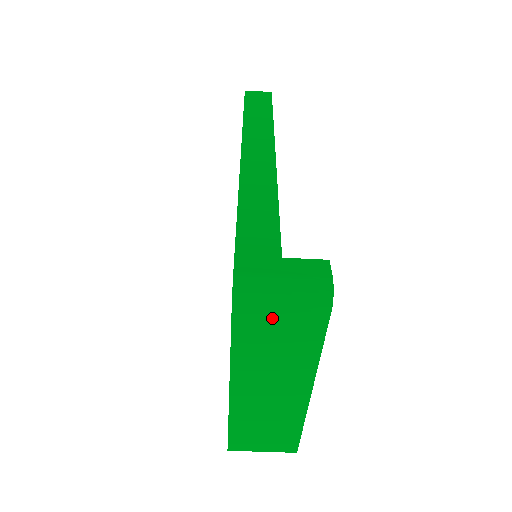
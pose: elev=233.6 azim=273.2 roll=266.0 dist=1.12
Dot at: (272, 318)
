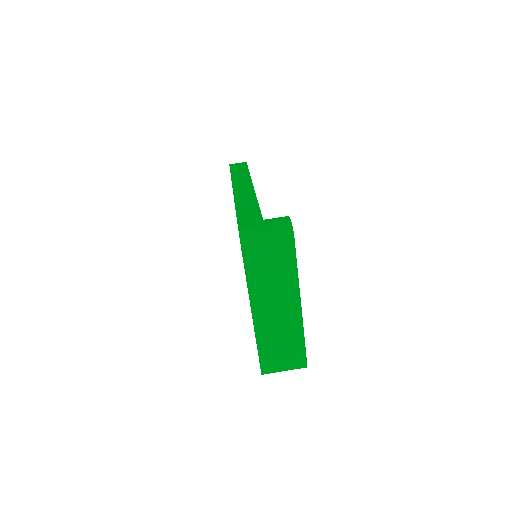
Dot at: (264, 249)
